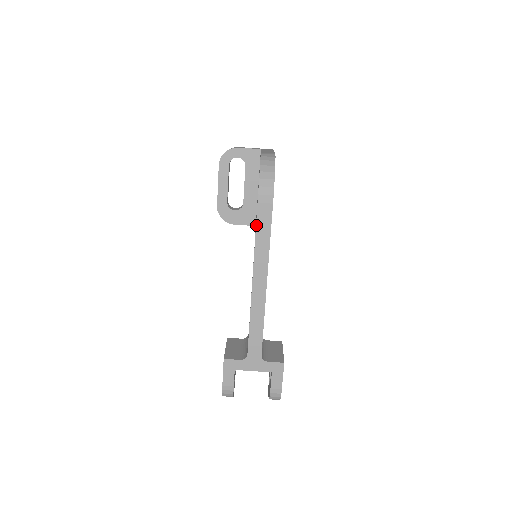
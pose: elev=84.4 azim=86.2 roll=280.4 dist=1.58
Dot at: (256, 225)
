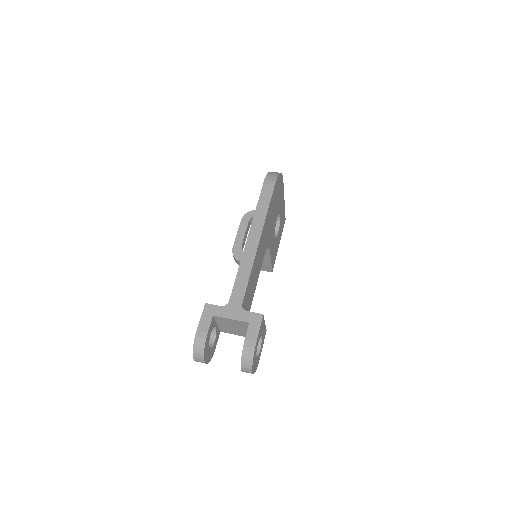
Dot at: (259, 198)
